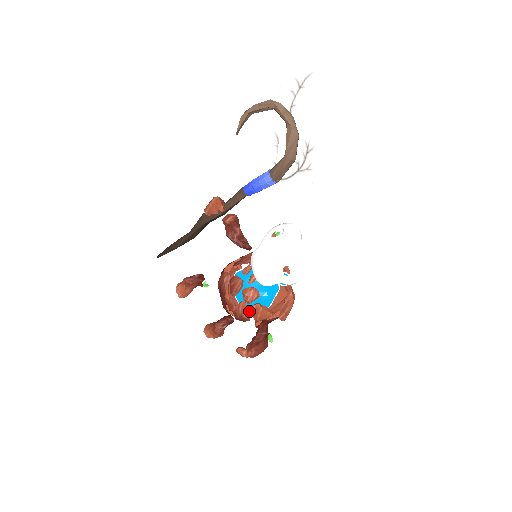
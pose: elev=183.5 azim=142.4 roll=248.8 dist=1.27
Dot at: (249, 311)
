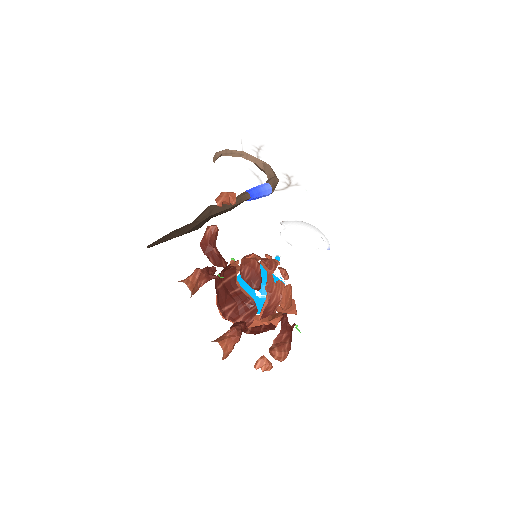
Dot at: occluded
